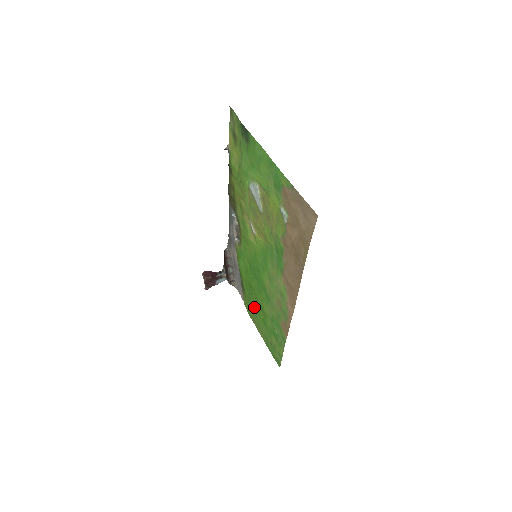
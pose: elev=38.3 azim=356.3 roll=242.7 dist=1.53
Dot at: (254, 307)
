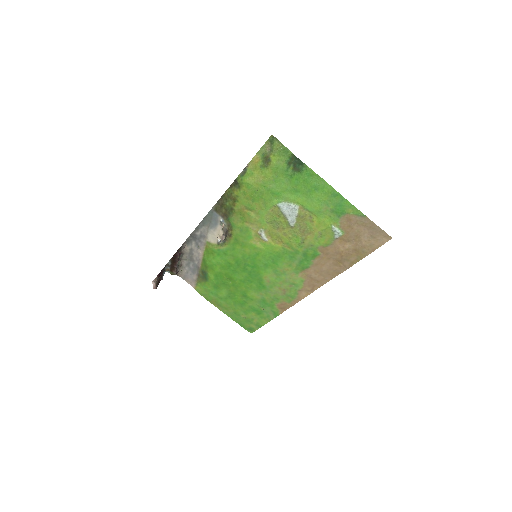
Dot at: (224, 293)
